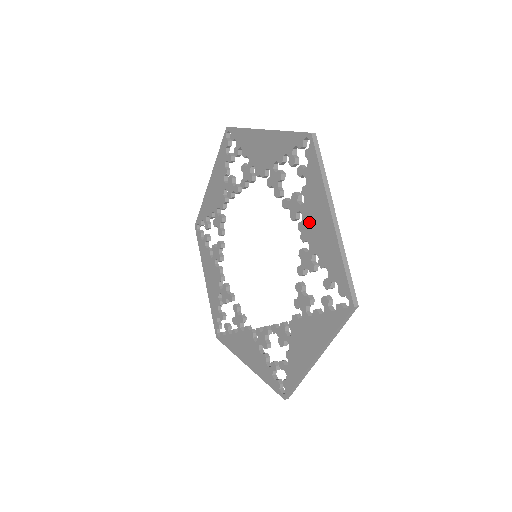
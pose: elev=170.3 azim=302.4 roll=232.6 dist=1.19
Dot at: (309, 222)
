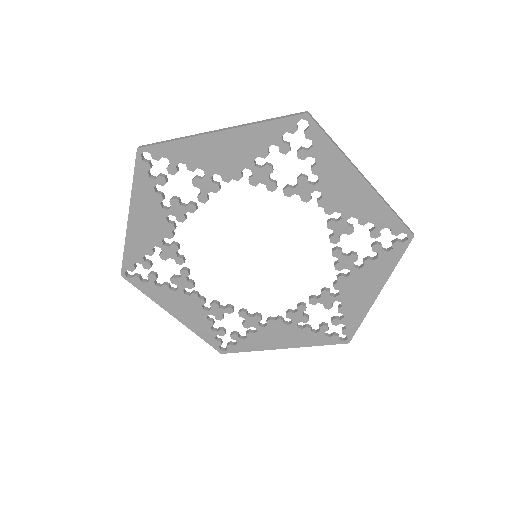
Dot at: (354, 283)
